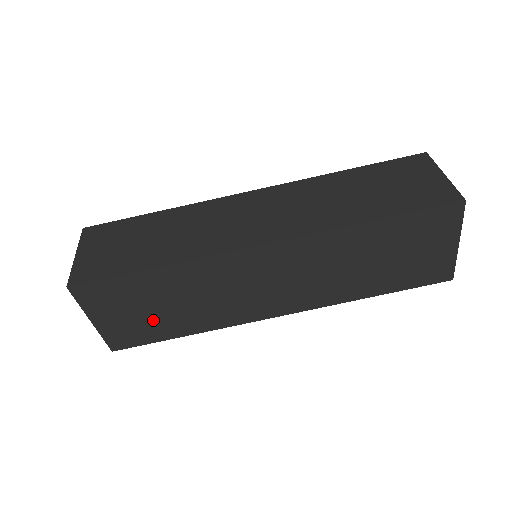
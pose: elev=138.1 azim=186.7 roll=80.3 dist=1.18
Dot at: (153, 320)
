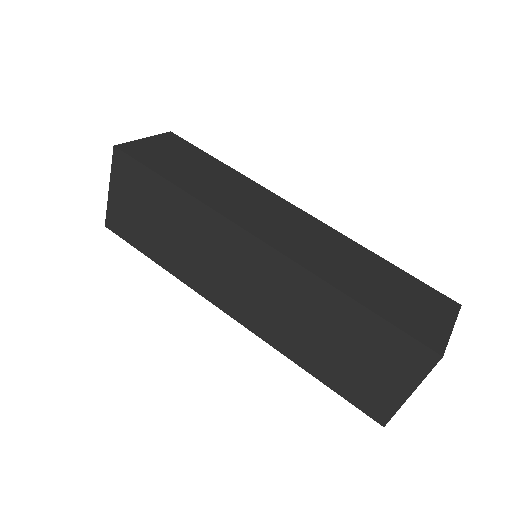
Dot at: (145, 227)
